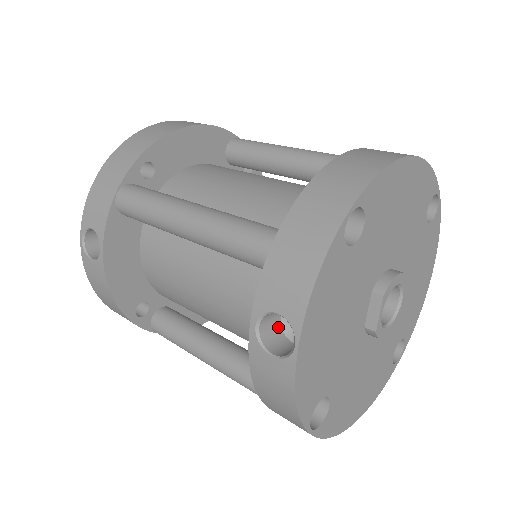
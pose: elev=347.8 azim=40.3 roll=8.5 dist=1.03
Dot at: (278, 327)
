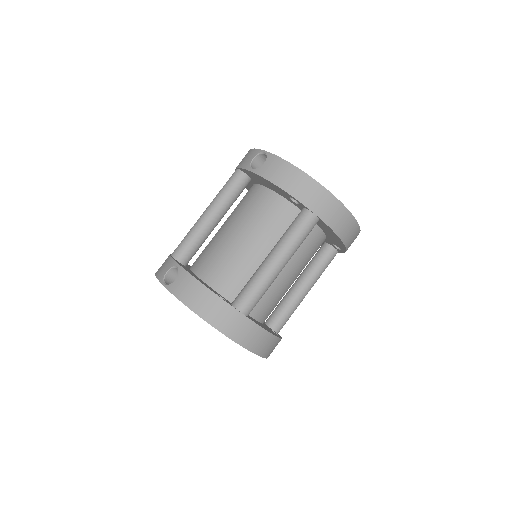
Dot at: occluded
